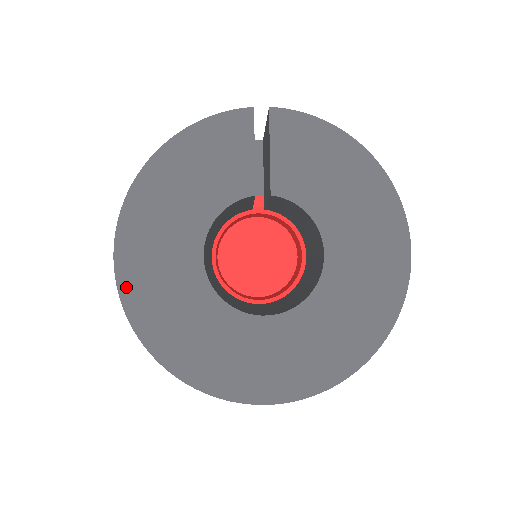
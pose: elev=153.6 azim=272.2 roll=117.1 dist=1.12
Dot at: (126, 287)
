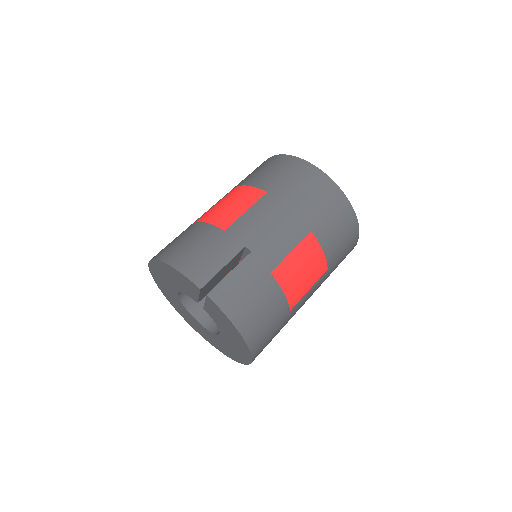
Dot at: (153, 274)
